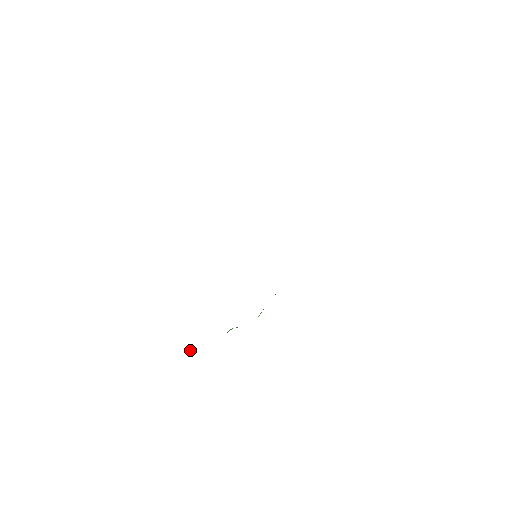
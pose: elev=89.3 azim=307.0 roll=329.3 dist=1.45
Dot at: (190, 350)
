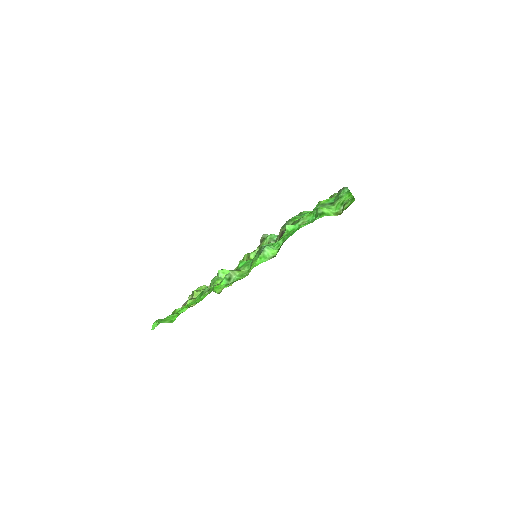
Dot at: (193, 296)
